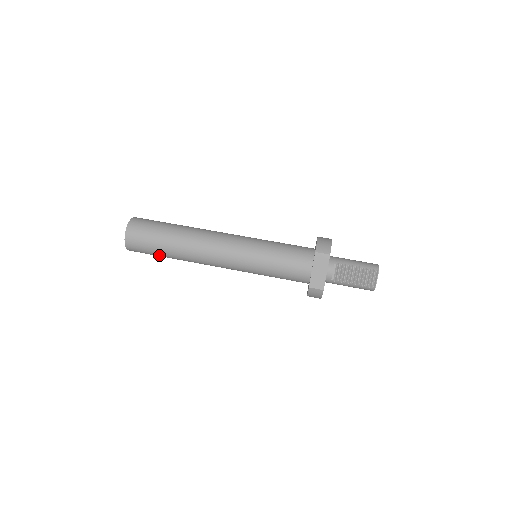
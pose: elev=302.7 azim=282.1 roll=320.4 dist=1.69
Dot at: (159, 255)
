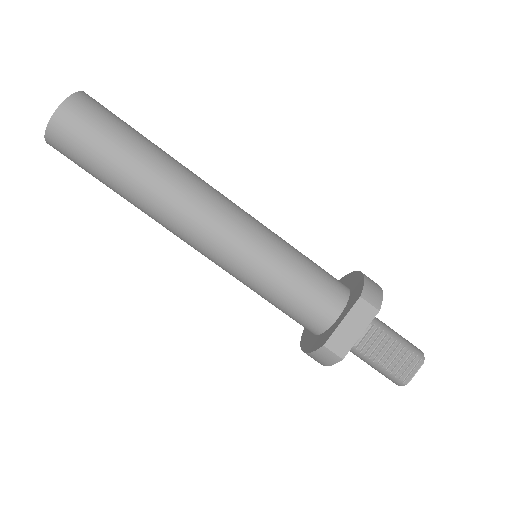
Dot at: (99, 177)
